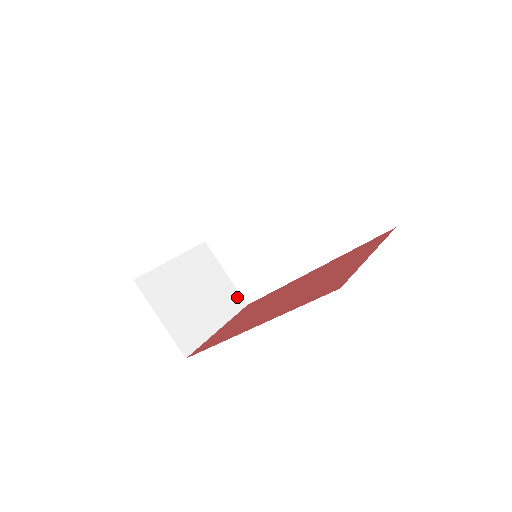
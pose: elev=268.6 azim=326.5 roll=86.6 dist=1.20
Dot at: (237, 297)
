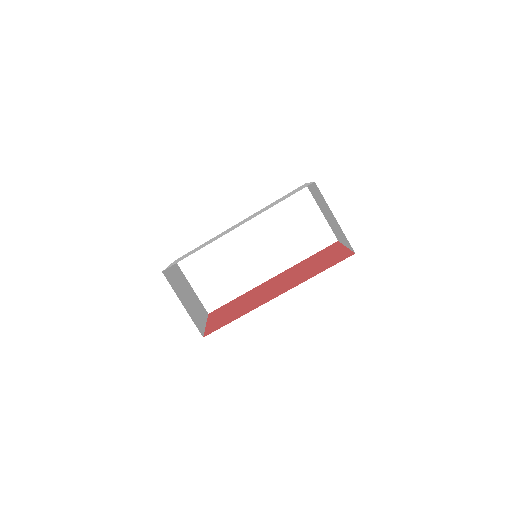
Dot at: (202, 306)
